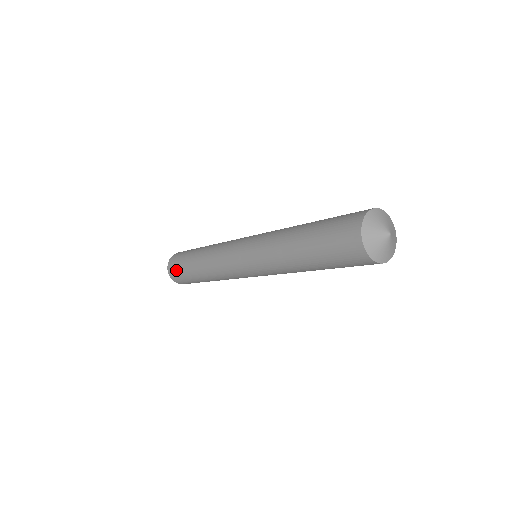
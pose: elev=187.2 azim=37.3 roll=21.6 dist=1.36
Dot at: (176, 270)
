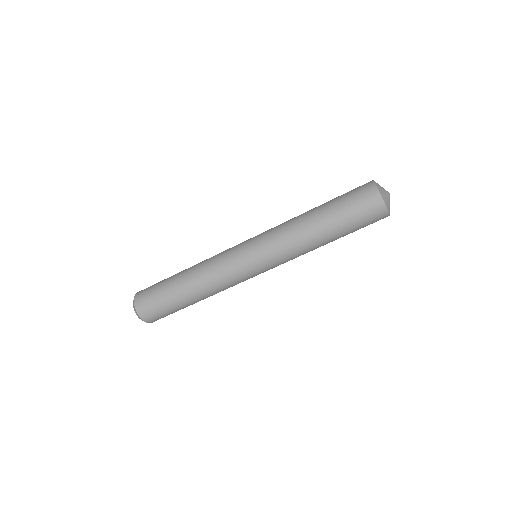
Dot at: (149, 293)
